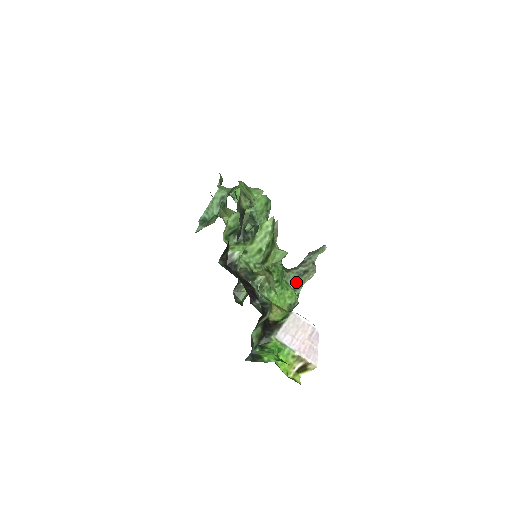
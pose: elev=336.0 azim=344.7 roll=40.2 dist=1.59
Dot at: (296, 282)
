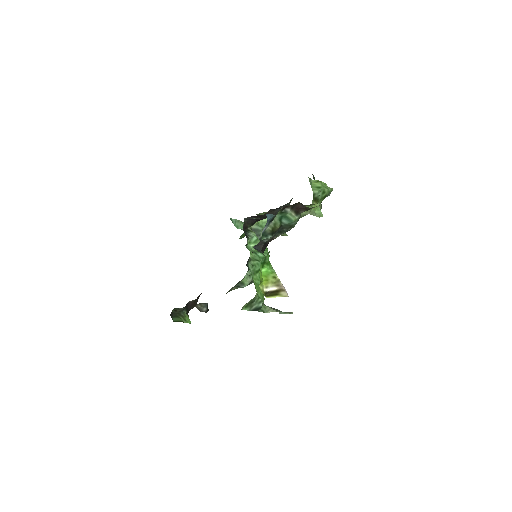
Dot at: occluded
